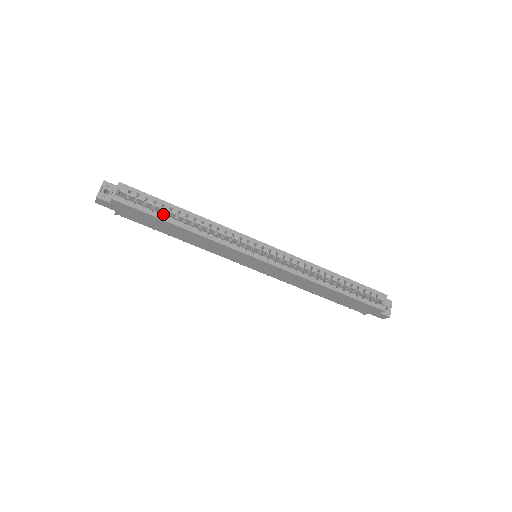
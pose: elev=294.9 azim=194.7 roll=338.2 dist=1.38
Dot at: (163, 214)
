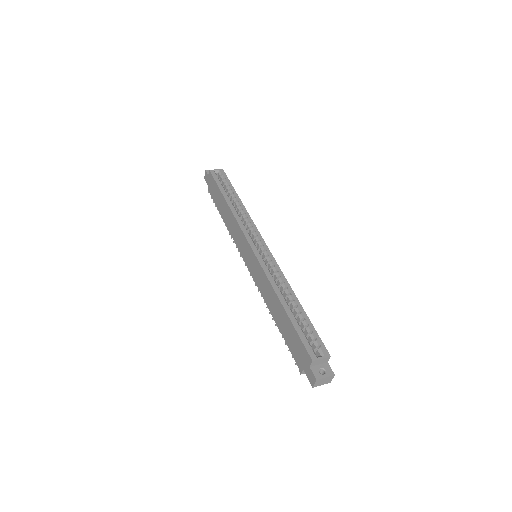
Dot at: (225, 191)
